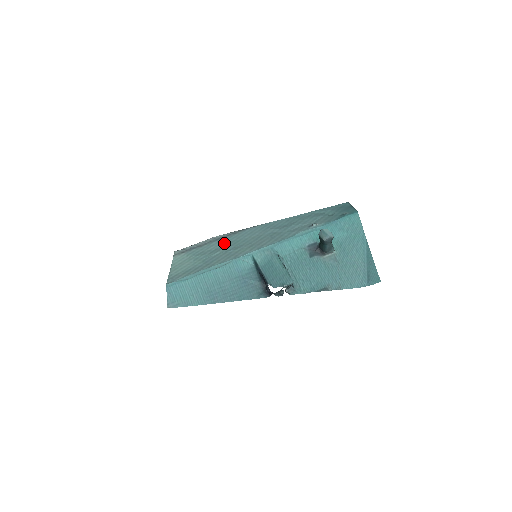
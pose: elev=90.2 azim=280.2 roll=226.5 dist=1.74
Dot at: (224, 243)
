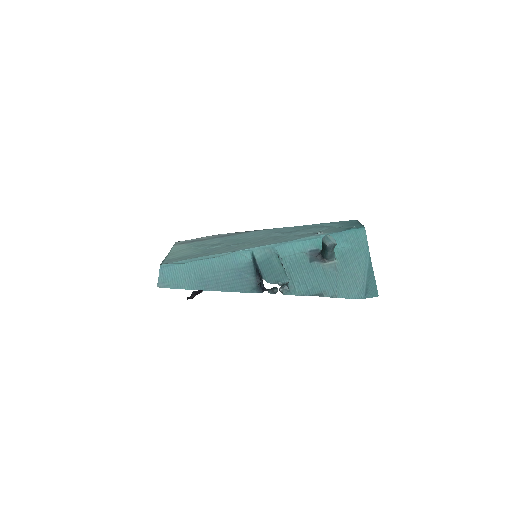
Dot at: (226, 239)
